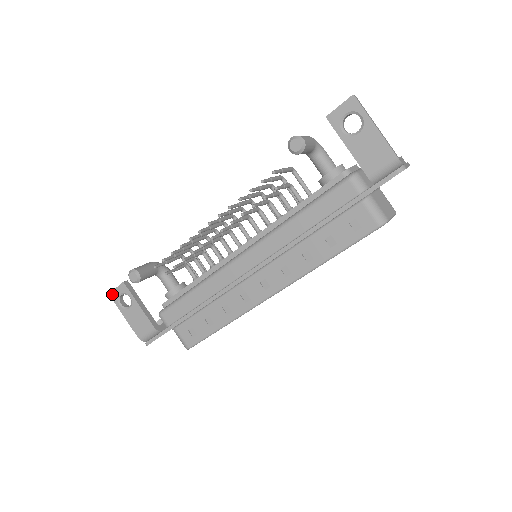
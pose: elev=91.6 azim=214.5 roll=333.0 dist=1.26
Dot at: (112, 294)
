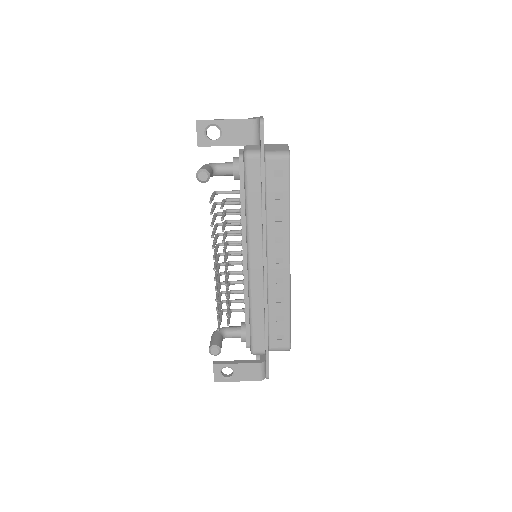
Dot at: (216, 379)
